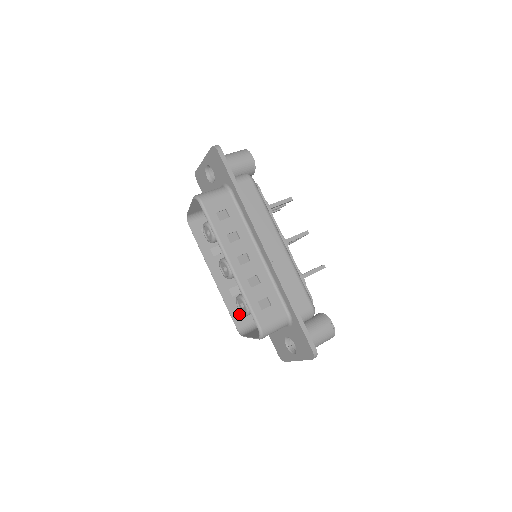
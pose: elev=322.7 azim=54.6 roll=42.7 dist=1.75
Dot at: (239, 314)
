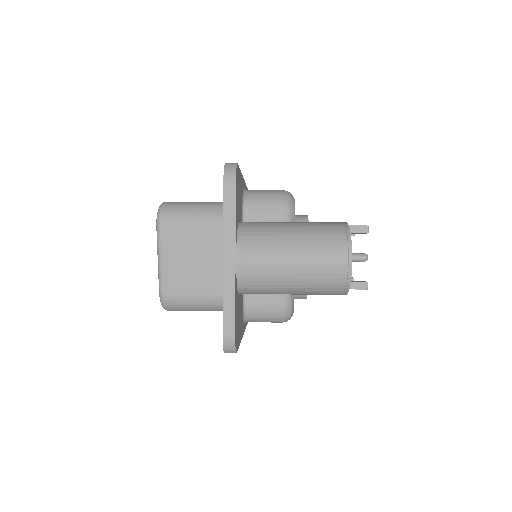
Dot at: occluded
